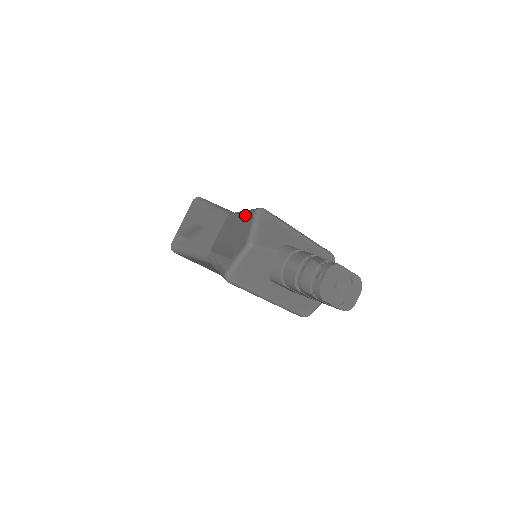
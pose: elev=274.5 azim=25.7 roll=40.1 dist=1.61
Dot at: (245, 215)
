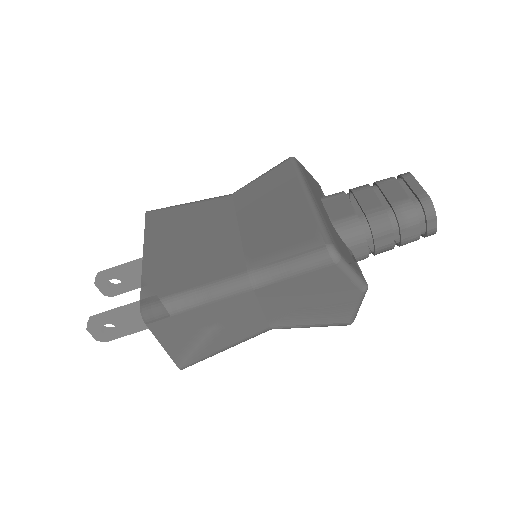
Dot at: (312, 273)
